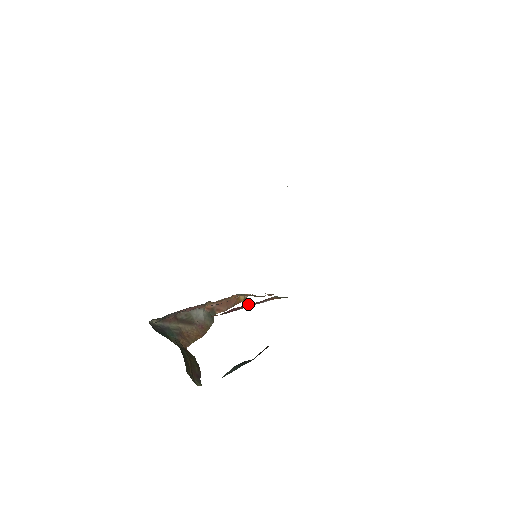
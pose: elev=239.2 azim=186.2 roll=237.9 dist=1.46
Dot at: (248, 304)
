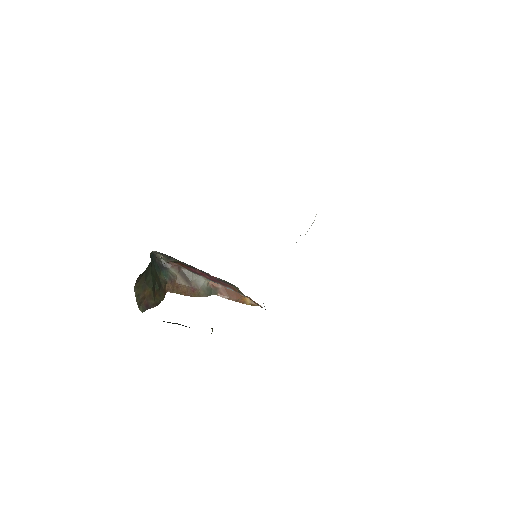
Dot at: (209, 275)
